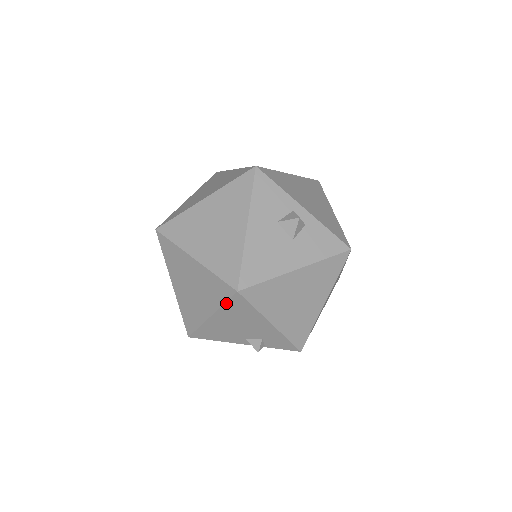
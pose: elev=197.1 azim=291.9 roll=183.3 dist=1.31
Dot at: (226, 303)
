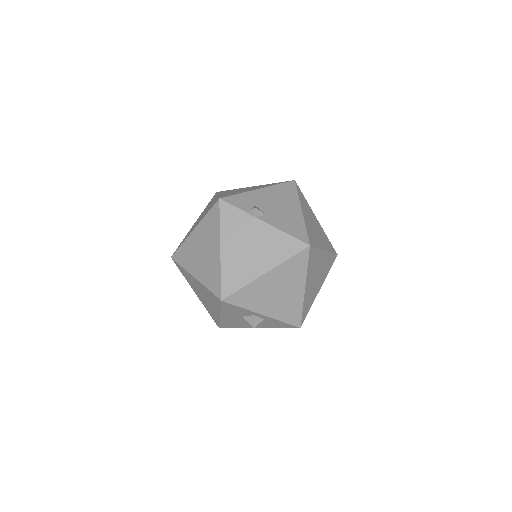
Dot at: occluded
